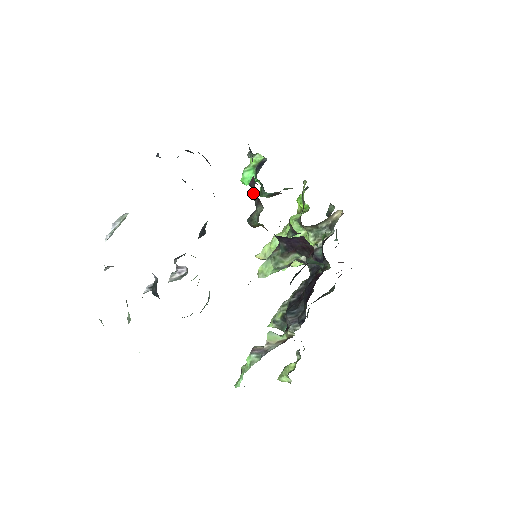
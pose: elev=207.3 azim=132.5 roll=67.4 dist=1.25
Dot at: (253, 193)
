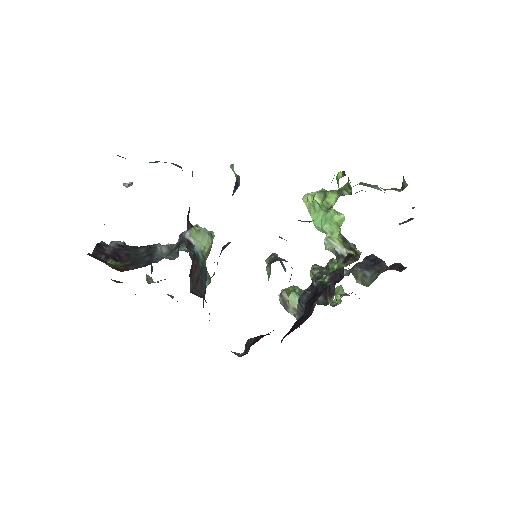
Dot at: occluded
